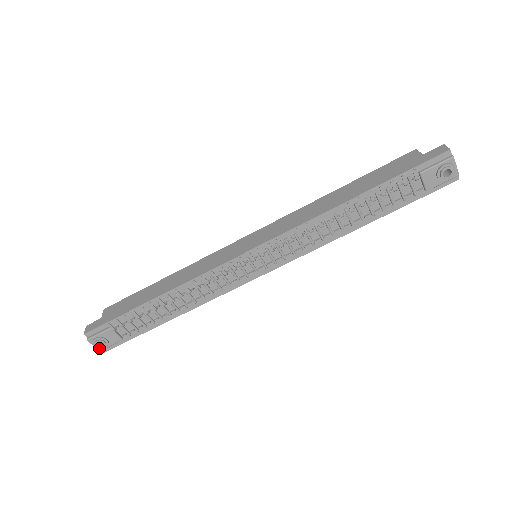
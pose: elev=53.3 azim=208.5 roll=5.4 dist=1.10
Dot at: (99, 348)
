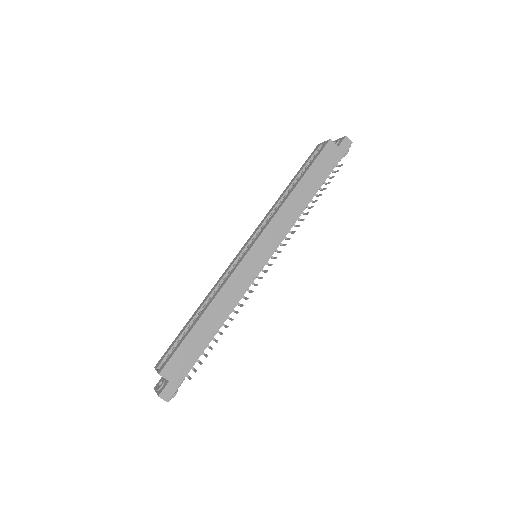
Dot at: occluded
